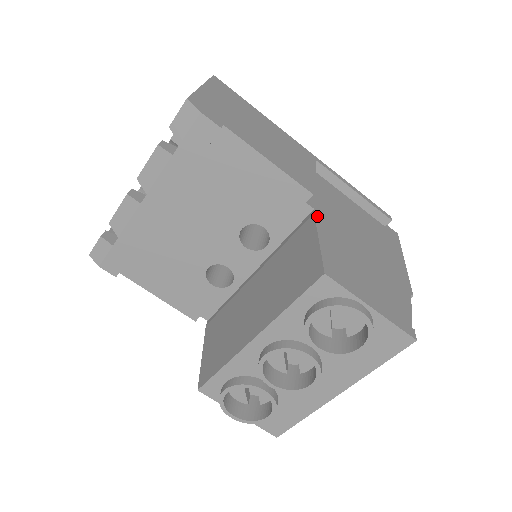
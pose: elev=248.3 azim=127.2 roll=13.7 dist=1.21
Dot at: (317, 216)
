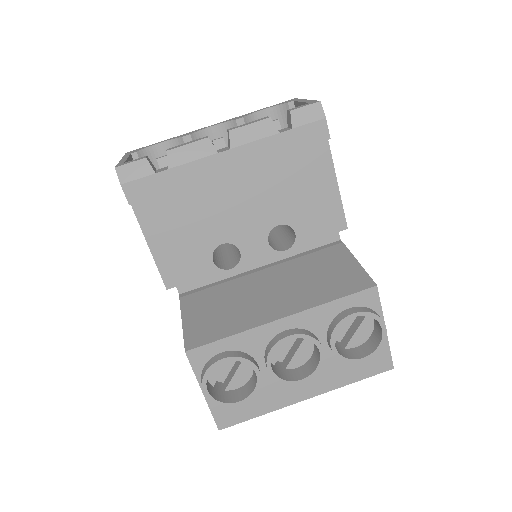
Dot at: (344, 246)
